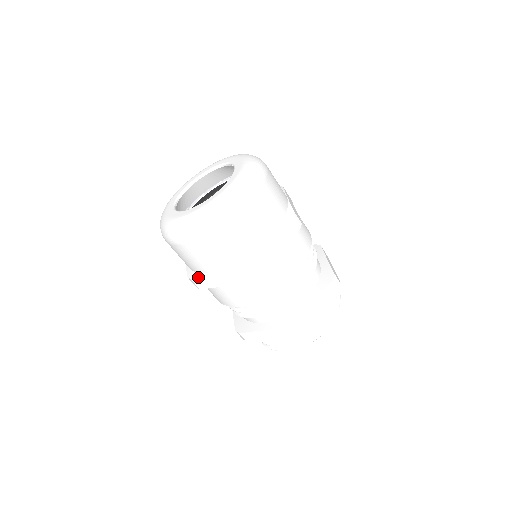
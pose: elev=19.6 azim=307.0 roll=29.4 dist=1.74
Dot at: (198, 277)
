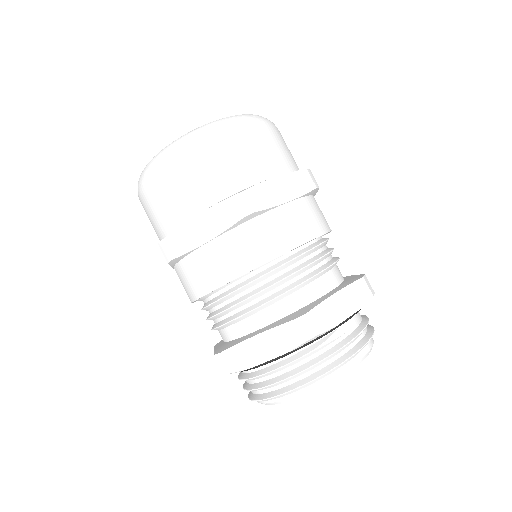
Dot at: (173, 233)
